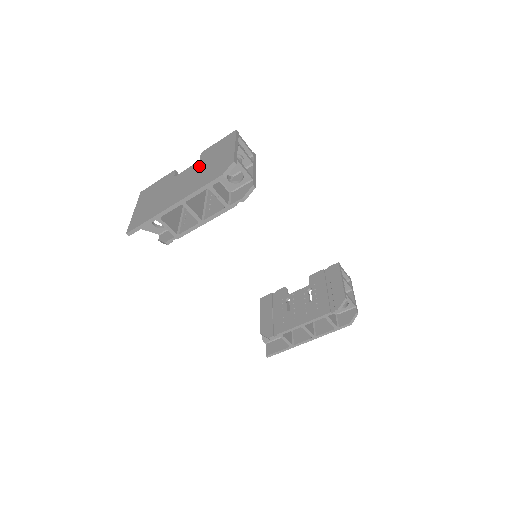
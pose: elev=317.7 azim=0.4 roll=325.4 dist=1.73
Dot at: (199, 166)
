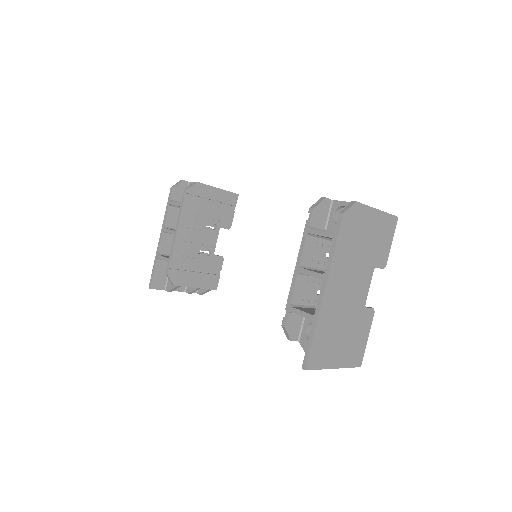
Dot at: occluded
